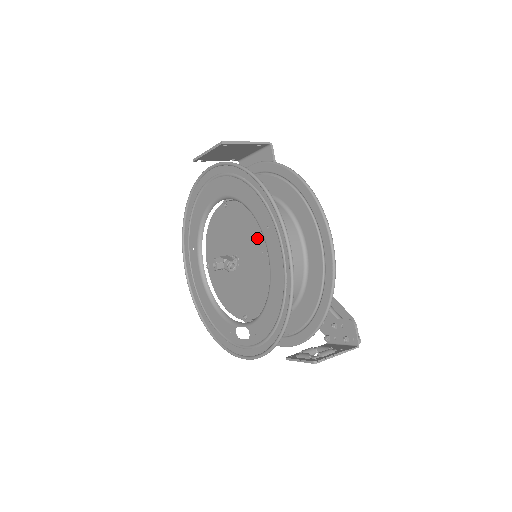
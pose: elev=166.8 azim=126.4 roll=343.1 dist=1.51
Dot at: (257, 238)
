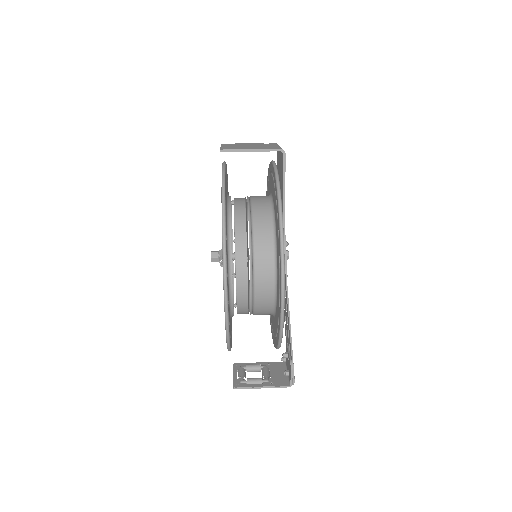
Dot at: occluded
